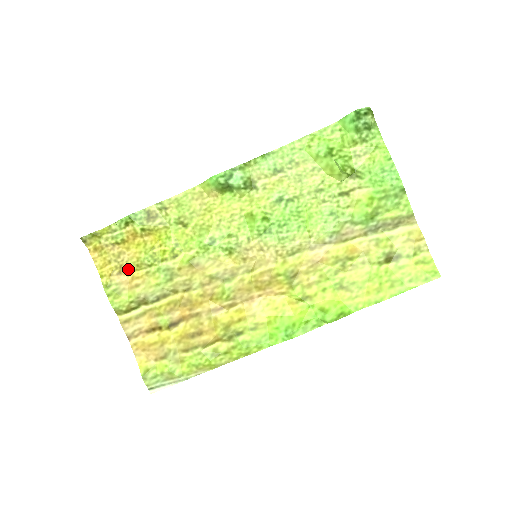
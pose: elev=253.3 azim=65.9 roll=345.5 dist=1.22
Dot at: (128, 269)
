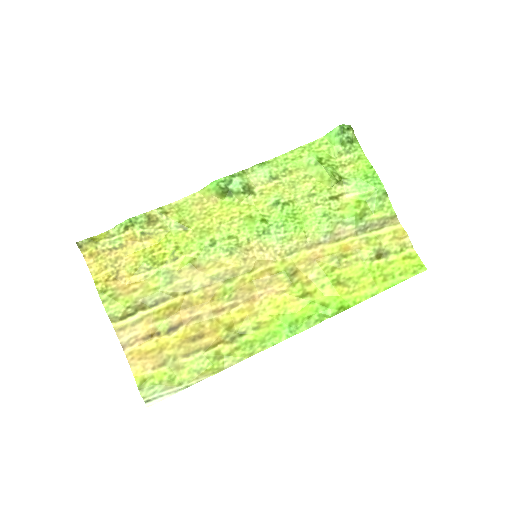
Dot at: (125, 274)
